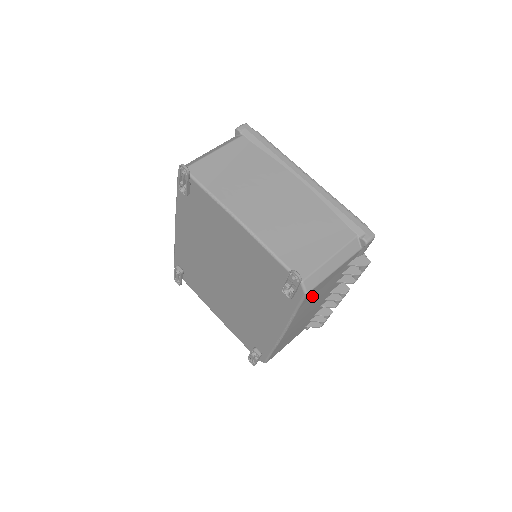
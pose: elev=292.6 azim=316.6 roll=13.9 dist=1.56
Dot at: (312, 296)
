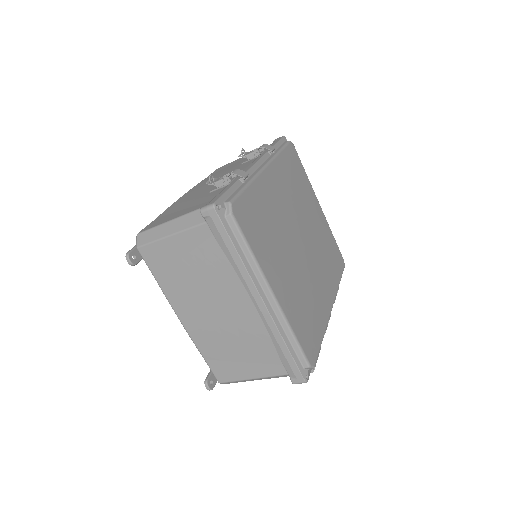
Dot at: occluded
